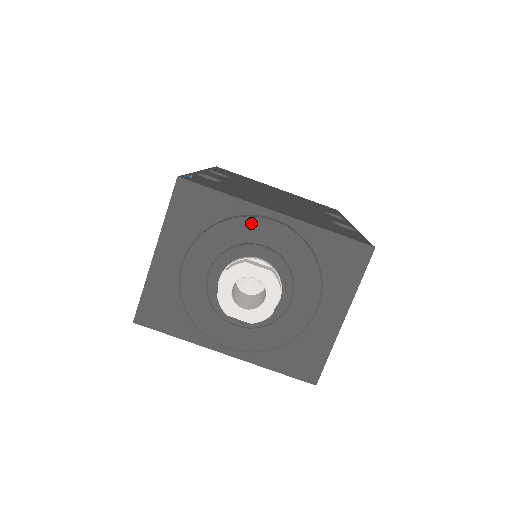
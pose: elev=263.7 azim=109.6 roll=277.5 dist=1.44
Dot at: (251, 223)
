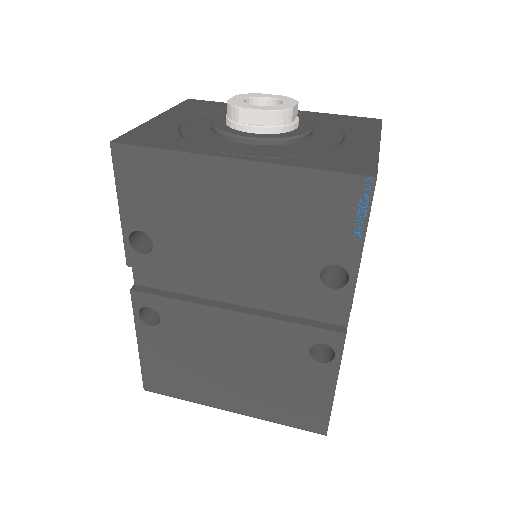
Dot at: occluded
